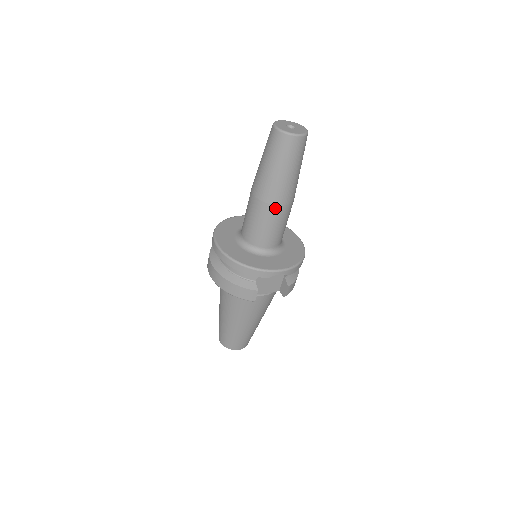
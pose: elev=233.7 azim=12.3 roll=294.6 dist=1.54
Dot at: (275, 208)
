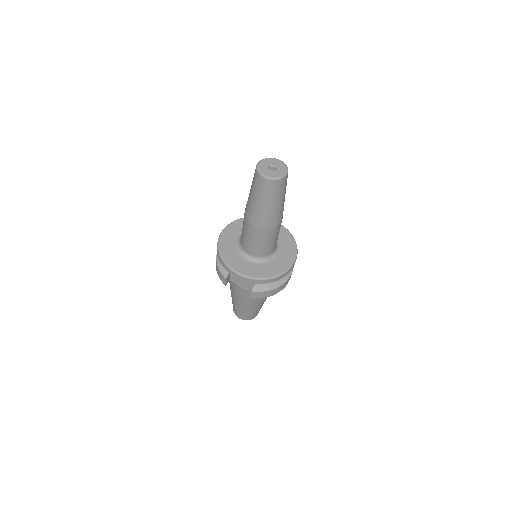
Dot at: (250, 225)
